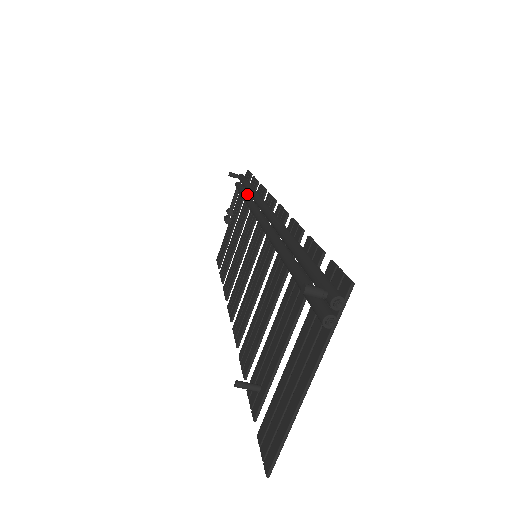
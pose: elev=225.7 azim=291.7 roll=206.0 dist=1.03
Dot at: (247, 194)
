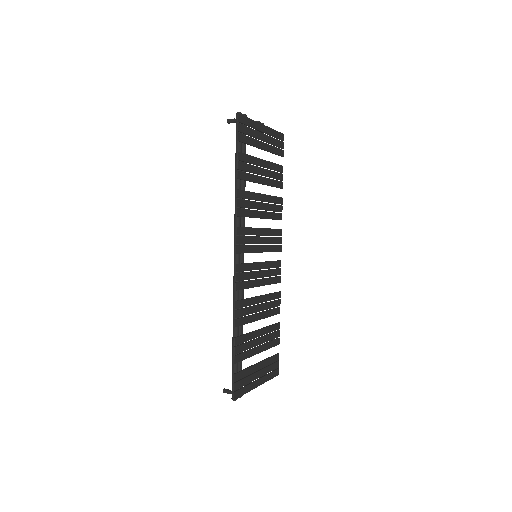
Dot at: occluded
